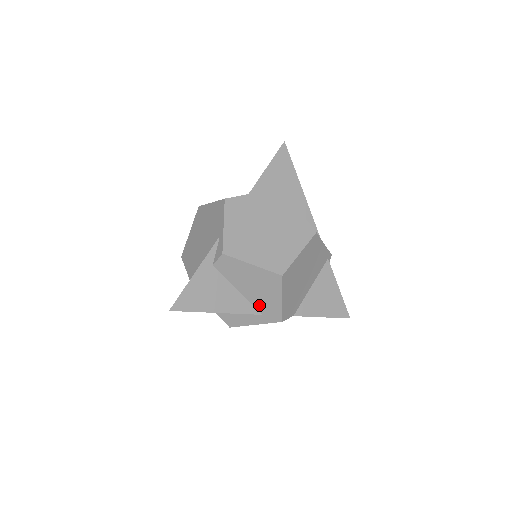
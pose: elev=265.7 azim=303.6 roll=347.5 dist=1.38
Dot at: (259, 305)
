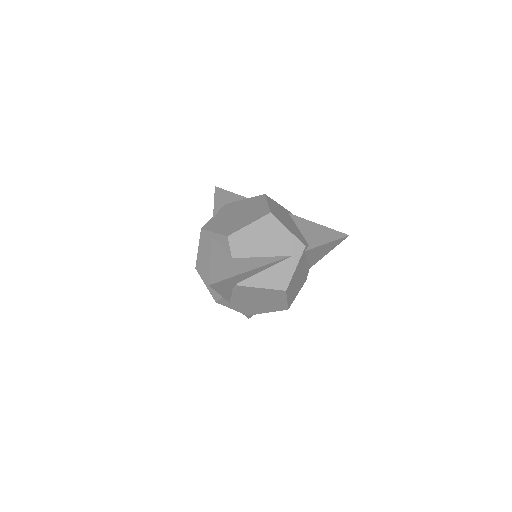
Dot at: occluded
